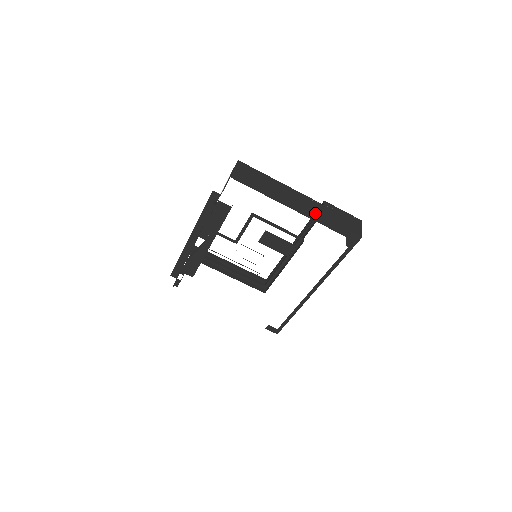
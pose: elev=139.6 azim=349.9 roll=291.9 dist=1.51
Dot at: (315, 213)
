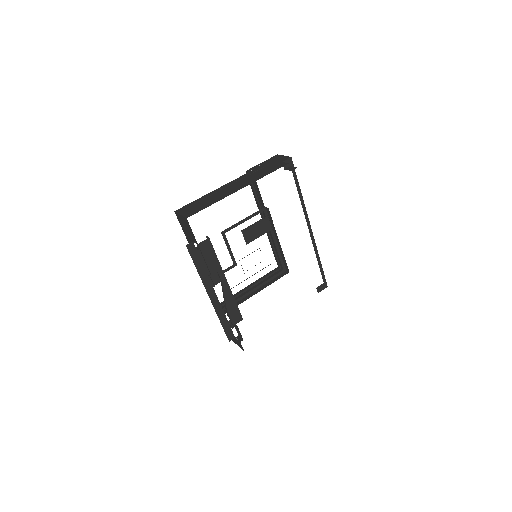
Dot at: (253, 178)
